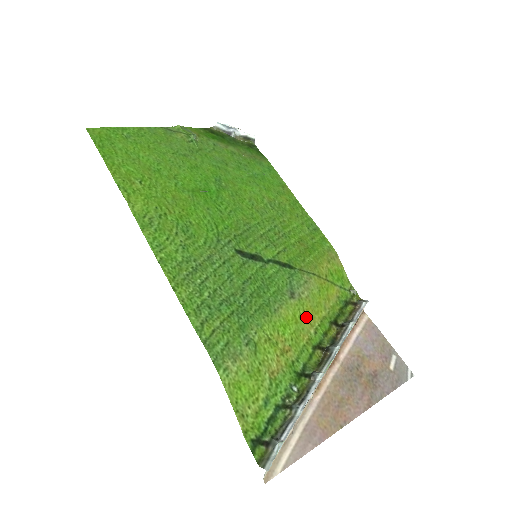
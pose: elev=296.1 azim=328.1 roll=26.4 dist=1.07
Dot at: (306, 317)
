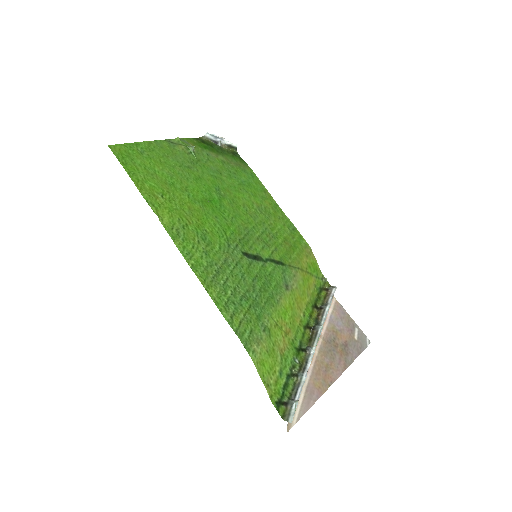
Dot at: (297, 304)
